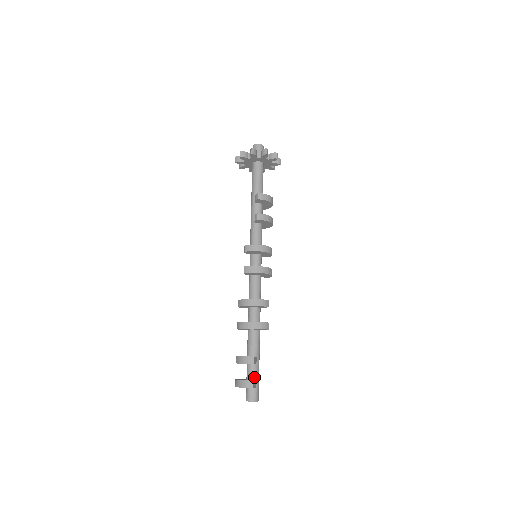
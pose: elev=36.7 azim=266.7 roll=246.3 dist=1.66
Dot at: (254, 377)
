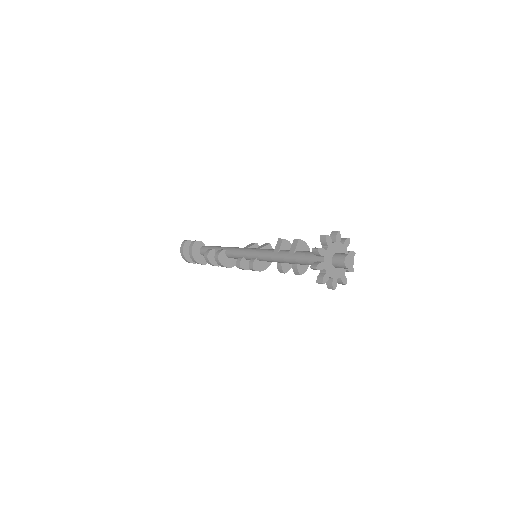
Dot at: occluded
